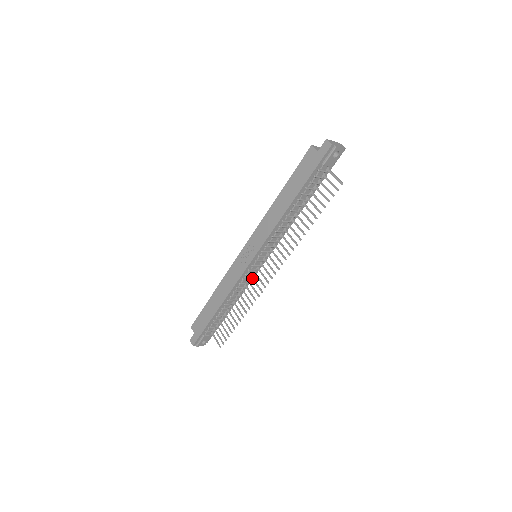
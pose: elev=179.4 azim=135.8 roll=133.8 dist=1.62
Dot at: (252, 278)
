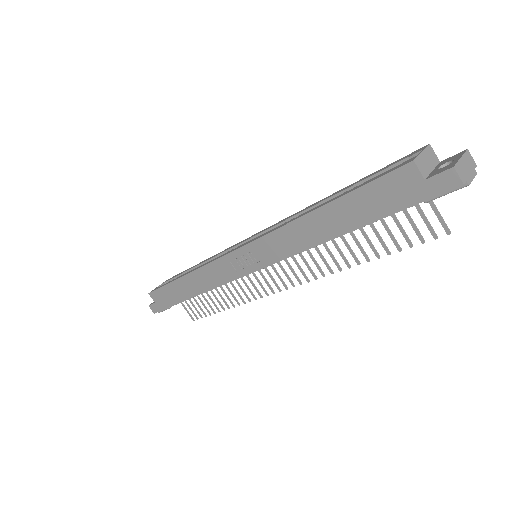
Dot at: occluded
